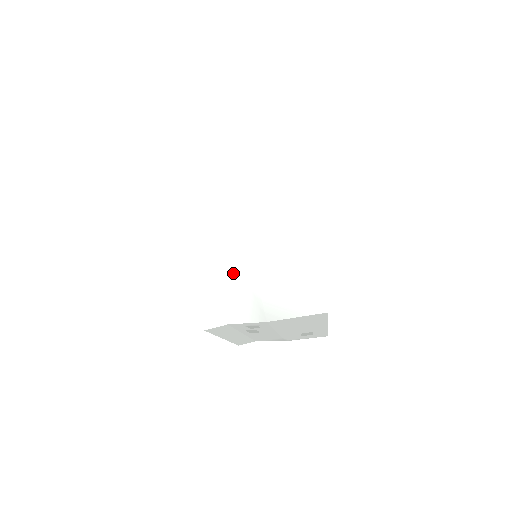
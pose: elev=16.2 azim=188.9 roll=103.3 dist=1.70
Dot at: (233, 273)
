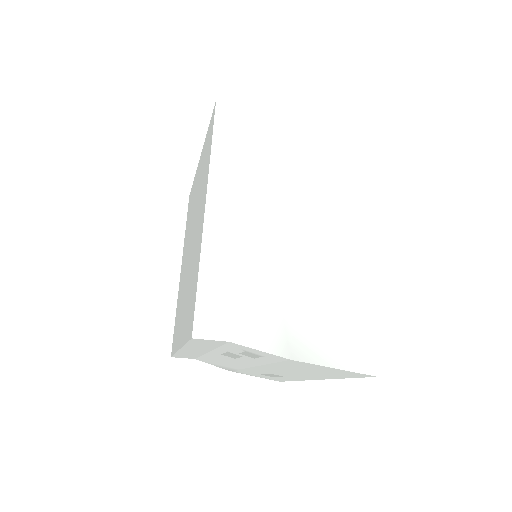
Dot at: (261, 272)
